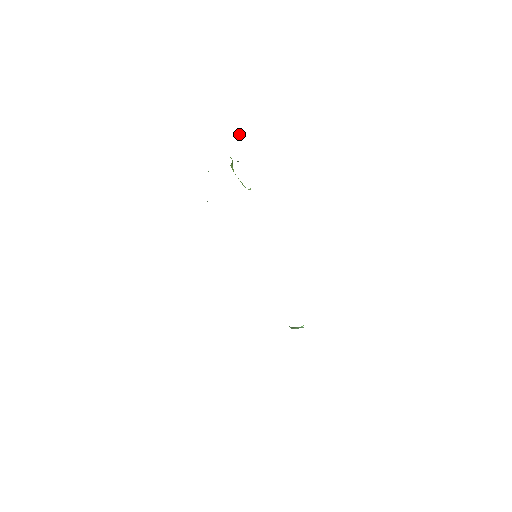
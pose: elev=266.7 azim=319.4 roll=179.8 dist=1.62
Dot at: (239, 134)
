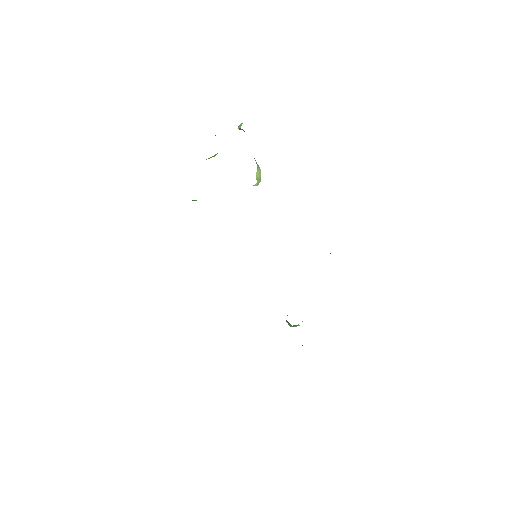
Dot at: (238, 126)
